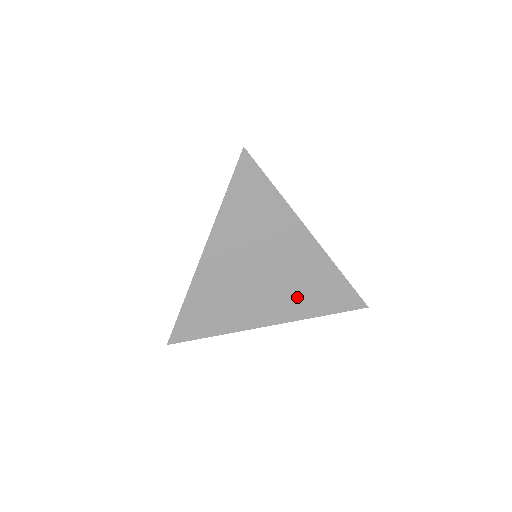
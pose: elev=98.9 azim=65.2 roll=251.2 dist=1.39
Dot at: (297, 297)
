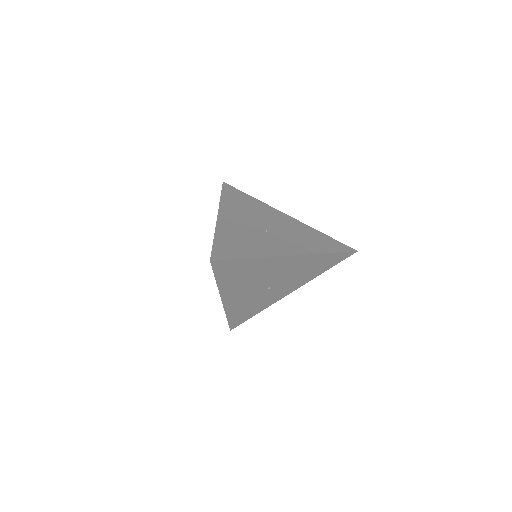
Dot at: (301, 277)
